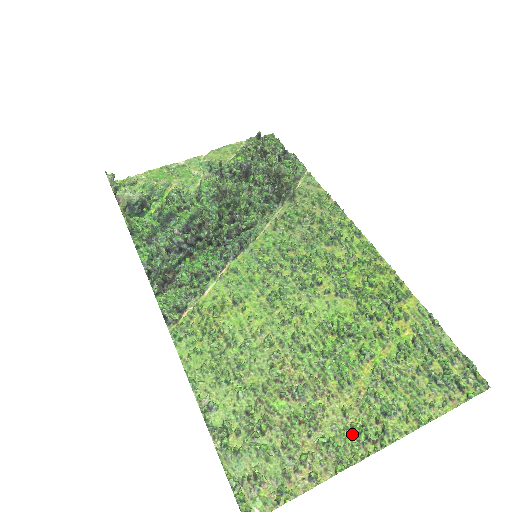
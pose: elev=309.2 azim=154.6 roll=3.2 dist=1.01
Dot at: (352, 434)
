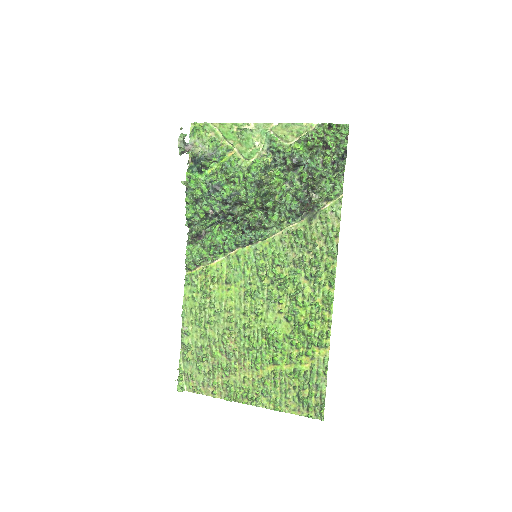
Dot at: (241, 390)
